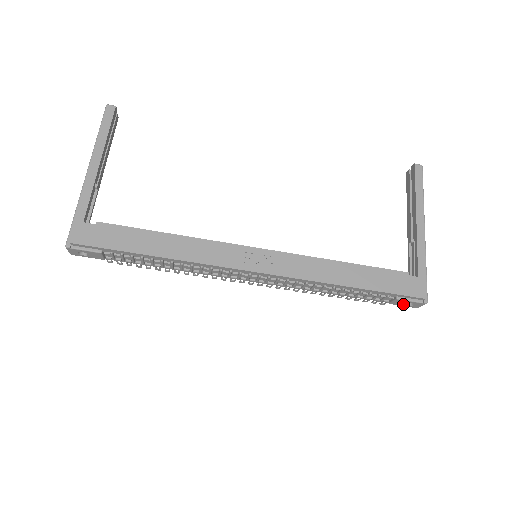
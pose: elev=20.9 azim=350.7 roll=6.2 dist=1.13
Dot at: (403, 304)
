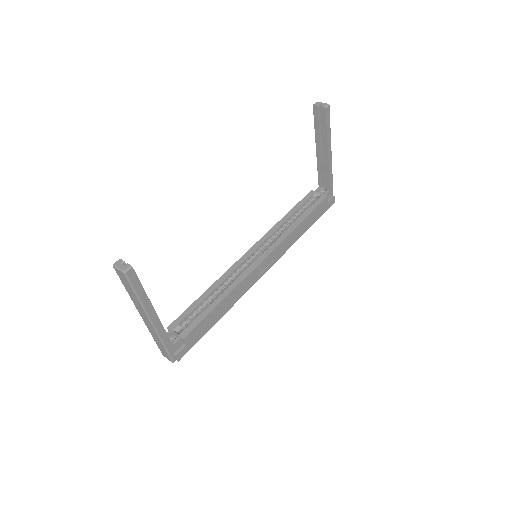
Dot at: occluded
